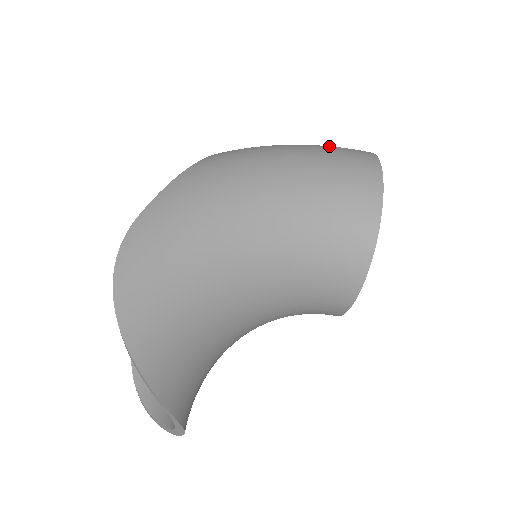
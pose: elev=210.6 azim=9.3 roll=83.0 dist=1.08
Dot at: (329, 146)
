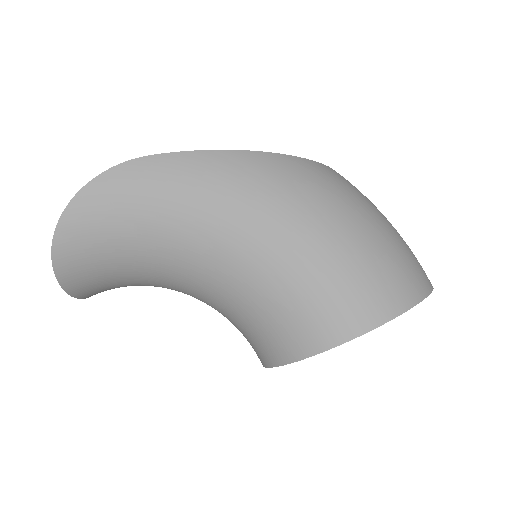
Dot at: (391, 252)
